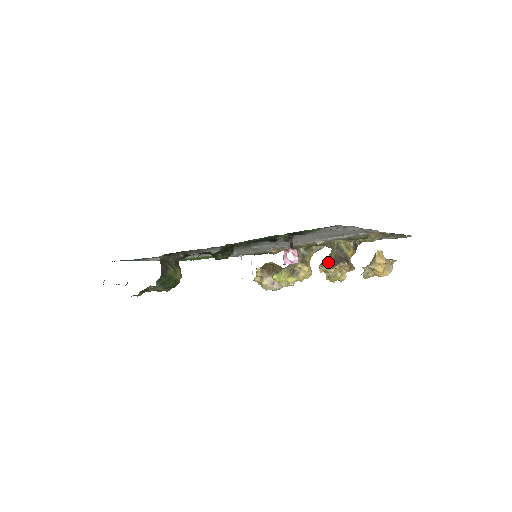
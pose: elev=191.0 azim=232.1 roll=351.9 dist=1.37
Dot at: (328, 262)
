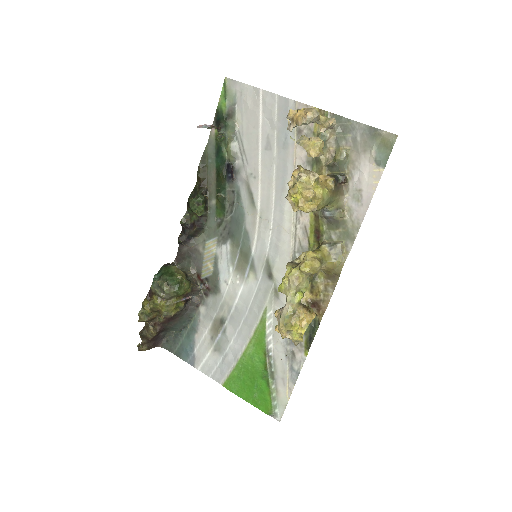
Dot at: occluded
